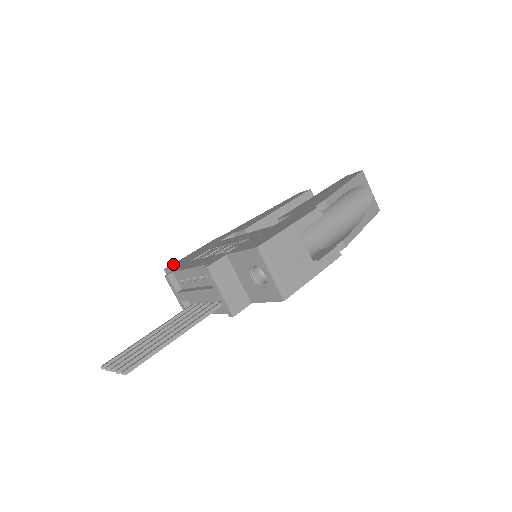
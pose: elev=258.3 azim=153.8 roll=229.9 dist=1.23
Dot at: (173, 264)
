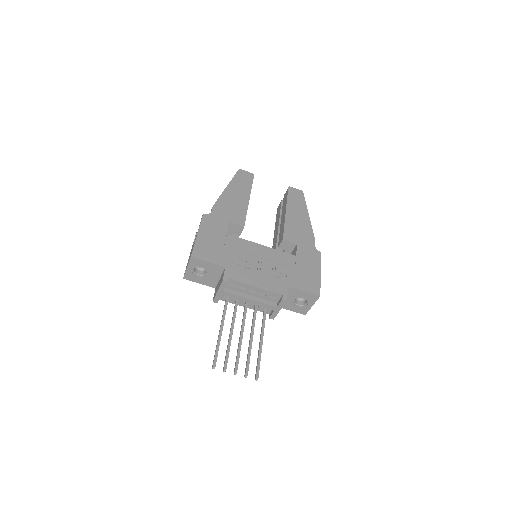
Dot at: (197, 251)
